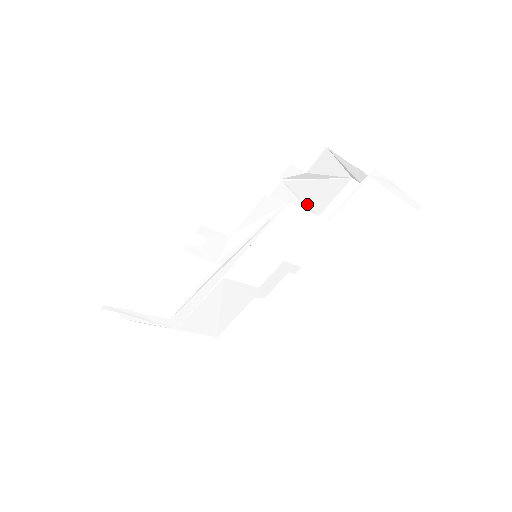
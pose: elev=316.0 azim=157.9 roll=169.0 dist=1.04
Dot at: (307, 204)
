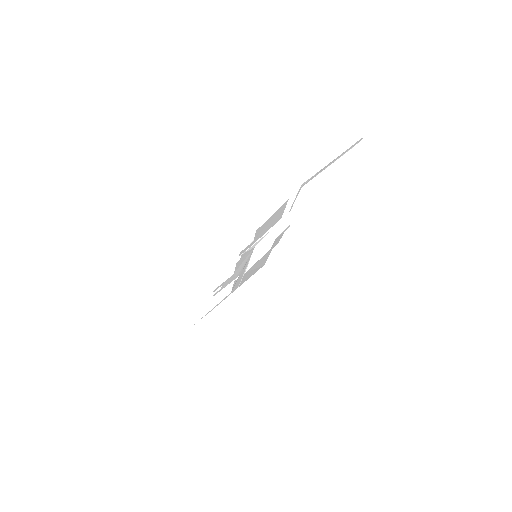
Dot at: (268, 230)
